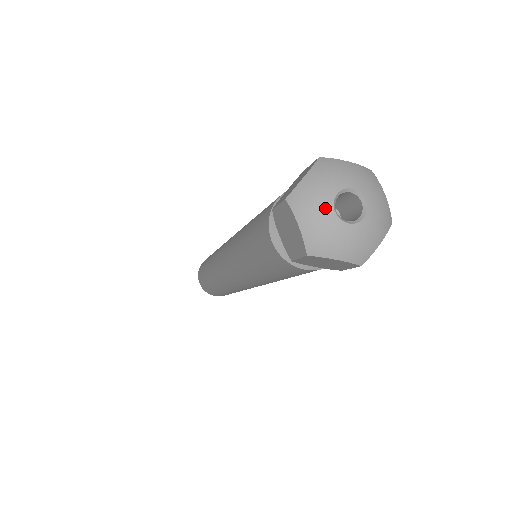
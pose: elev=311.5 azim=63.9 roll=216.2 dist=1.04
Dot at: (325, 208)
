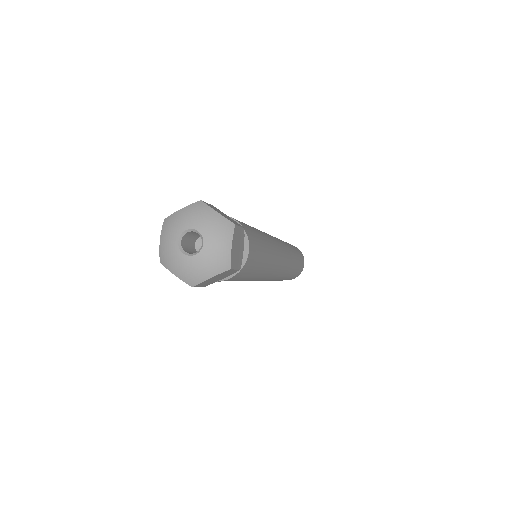
Dot at: (174, 236)
